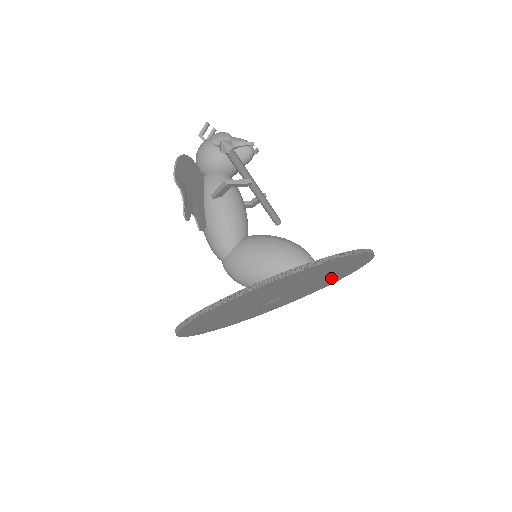
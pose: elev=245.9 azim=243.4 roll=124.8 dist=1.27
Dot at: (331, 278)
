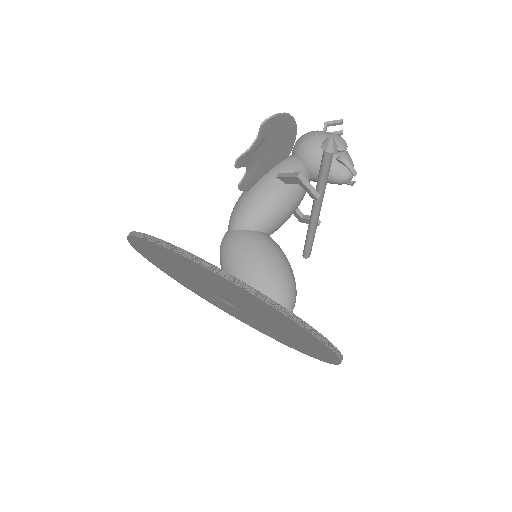
Dot at: (290, 340)
